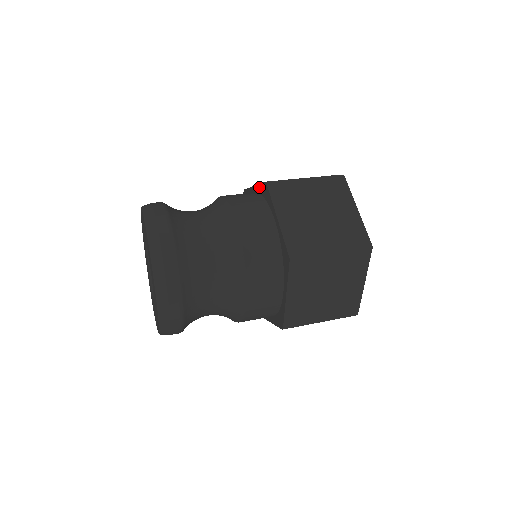
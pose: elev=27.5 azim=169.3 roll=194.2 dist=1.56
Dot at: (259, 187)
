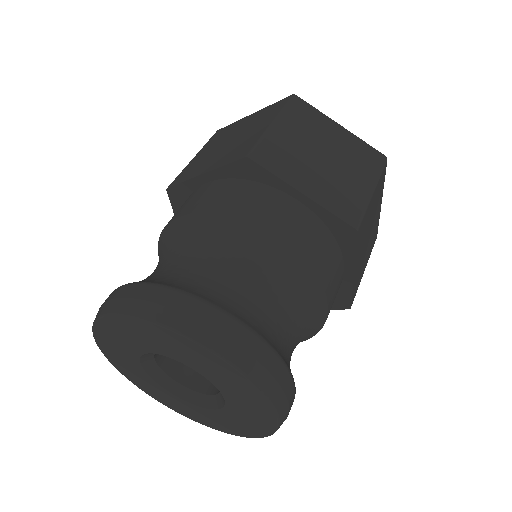
Dot at: (224, 170)
